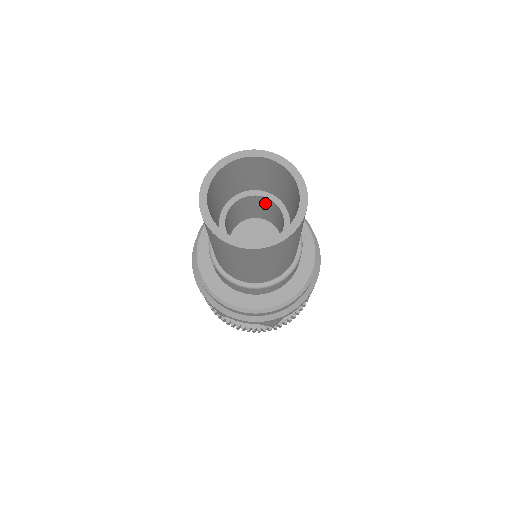
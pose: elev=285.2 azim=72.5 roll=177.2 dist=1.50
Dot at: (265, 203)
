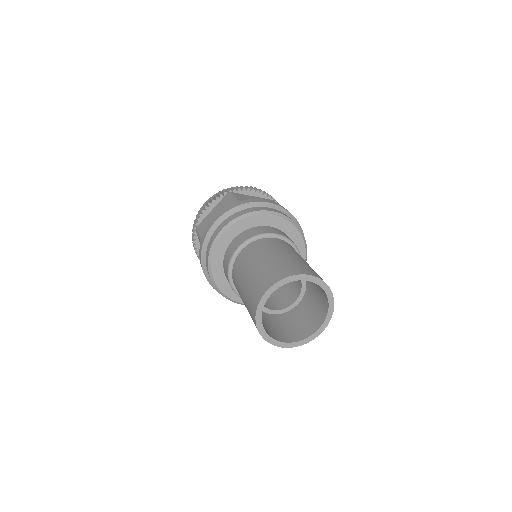
Dot at: occluded
